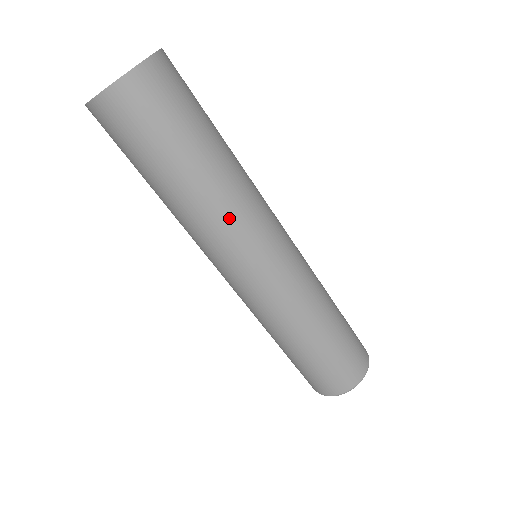
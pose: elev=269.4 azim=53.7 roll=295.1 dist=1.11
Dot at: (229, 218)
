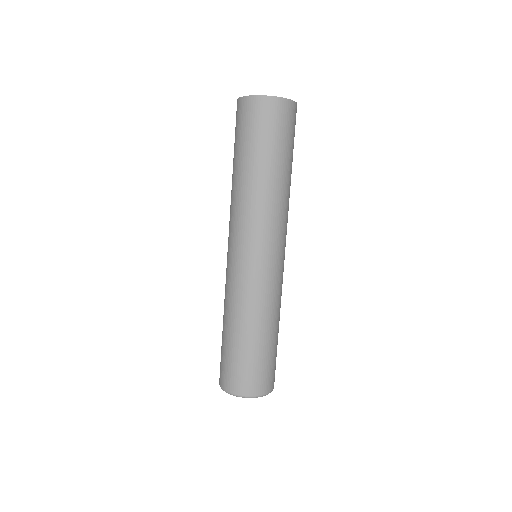
Dot at: (258, 210)
